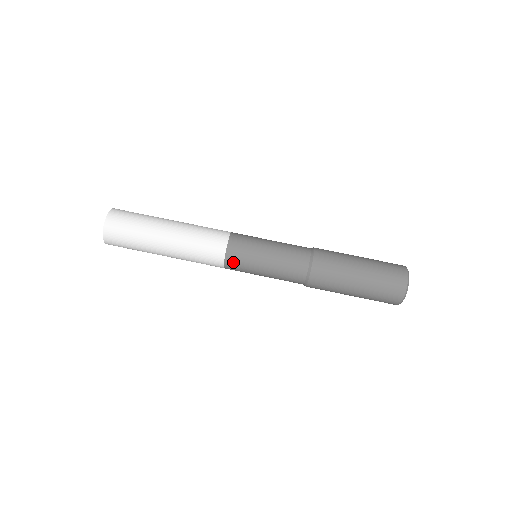
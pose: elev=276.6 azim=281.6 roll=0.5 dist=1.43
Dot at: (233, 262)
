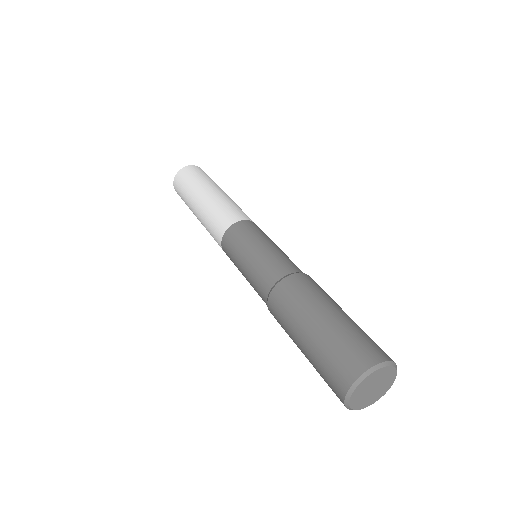
Dot at: (227, 243)
